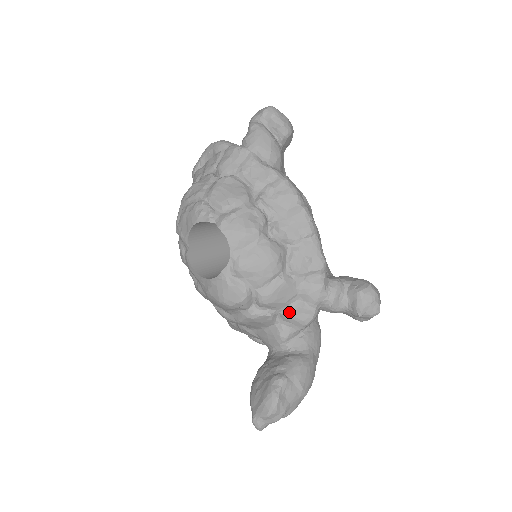
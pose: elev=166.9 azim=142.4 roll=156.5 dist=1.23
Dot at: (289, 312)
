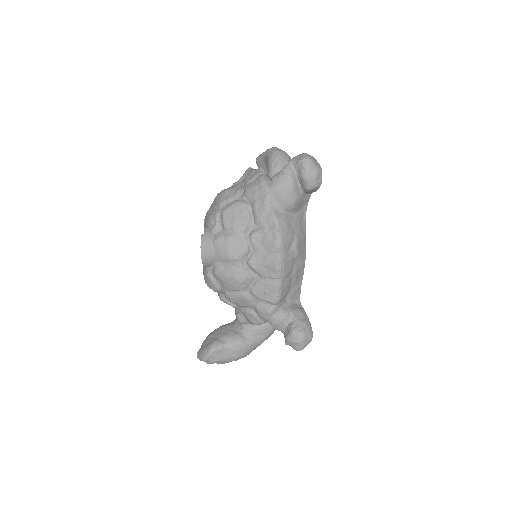
Dot at: (245, 312)
